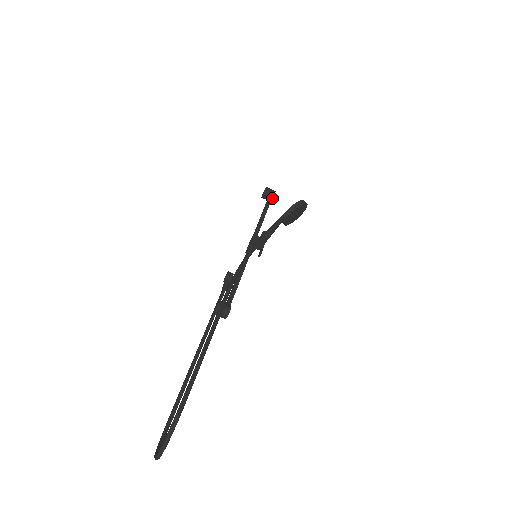
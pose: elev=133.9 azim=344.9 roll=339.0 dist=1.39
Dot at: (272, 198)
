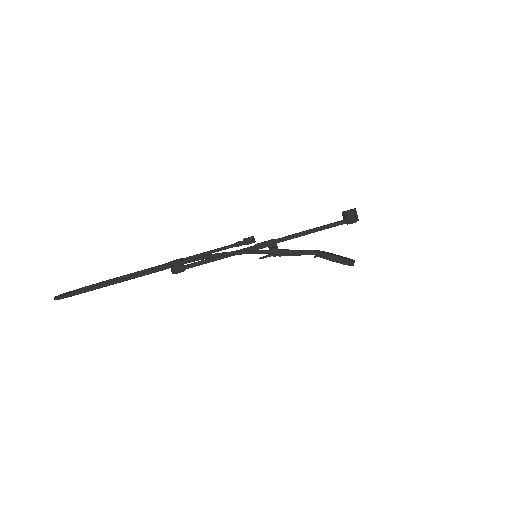
Dot at: (346, 223)
